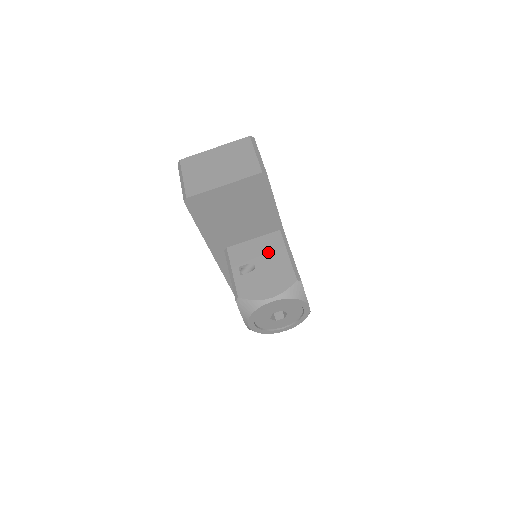
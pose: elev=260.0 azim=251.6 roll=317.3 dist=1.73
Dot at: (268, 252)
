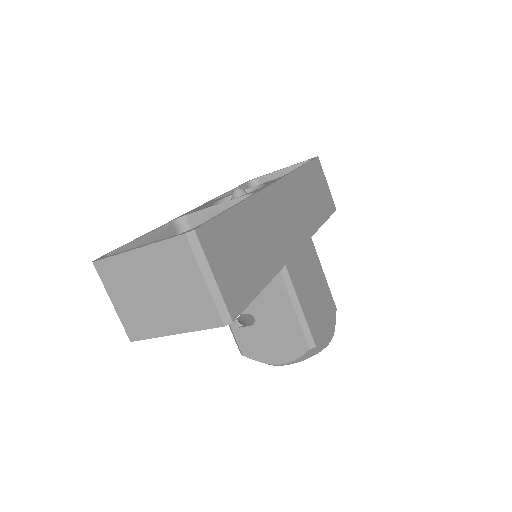
Dot at: (267, 302)
